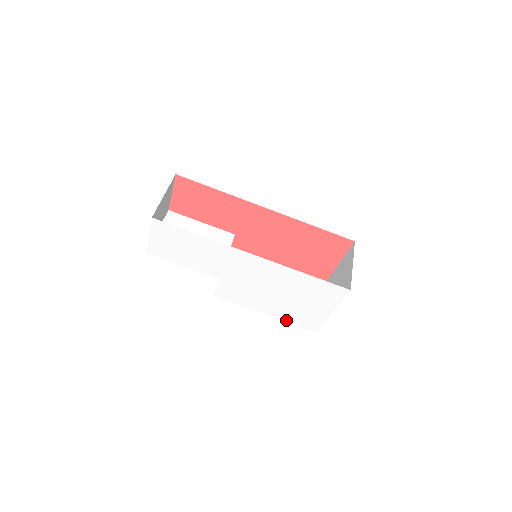
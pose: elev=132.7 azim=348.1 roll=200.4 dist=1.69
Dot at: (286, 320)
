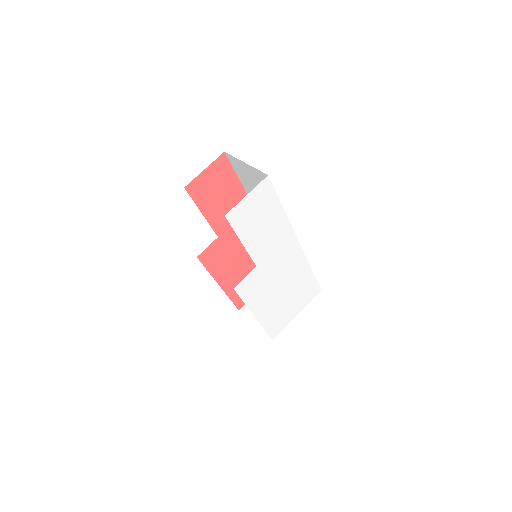
Dot at: (264, 325)
